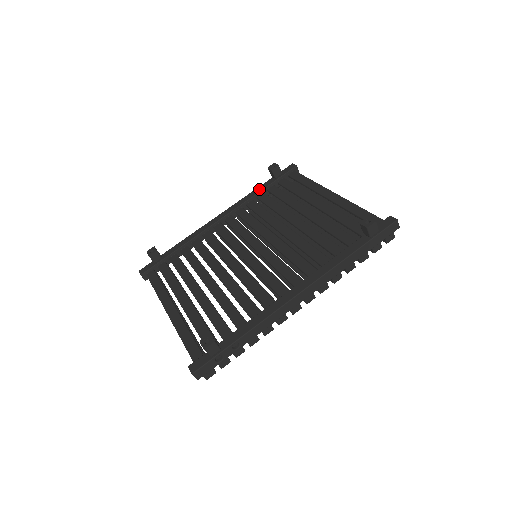
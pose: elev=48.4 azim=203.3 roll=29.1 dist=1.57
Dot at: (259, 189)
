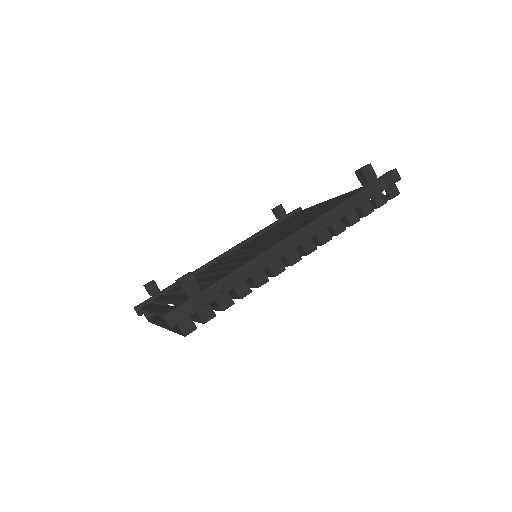
Dot at: (264, 228)
